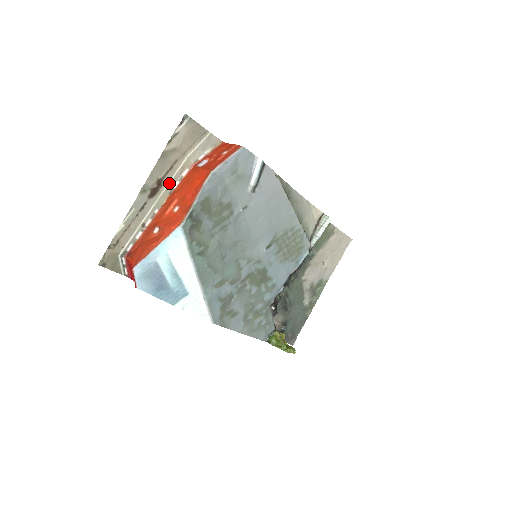
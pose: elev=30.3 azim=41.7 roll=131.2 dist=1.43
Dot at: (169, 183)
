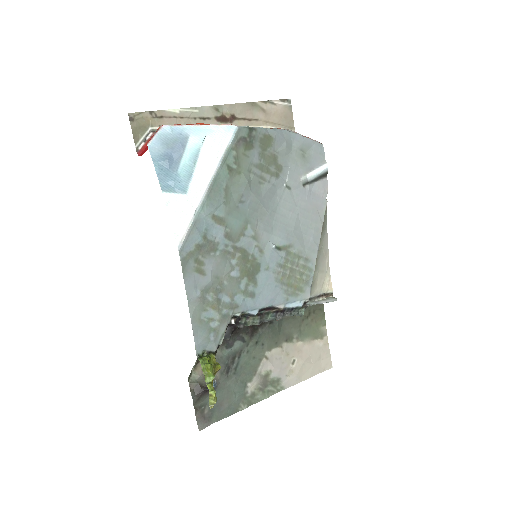
Dot at: occluded
